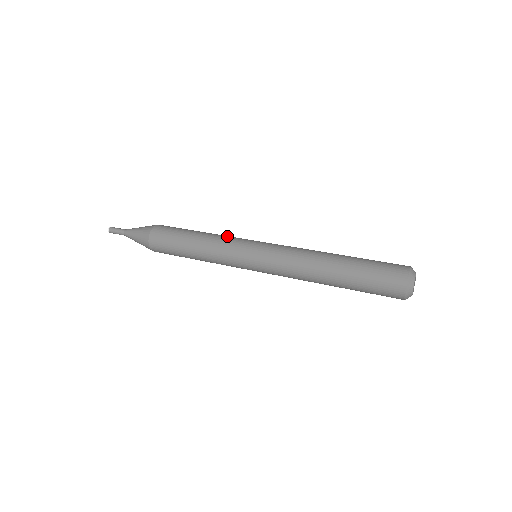
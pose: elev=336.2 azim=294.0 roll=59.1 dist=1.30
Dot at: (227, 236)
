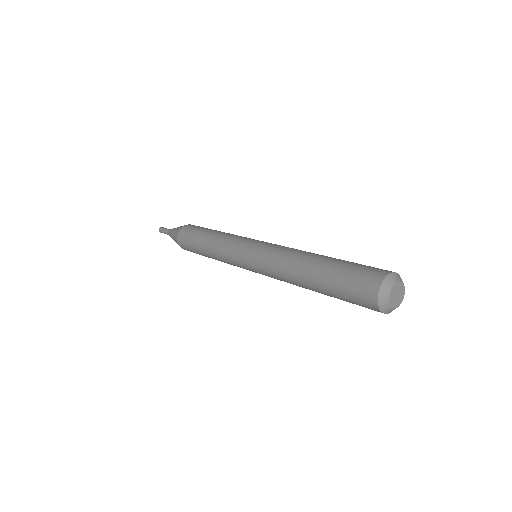
Dot at: (235, 235)
